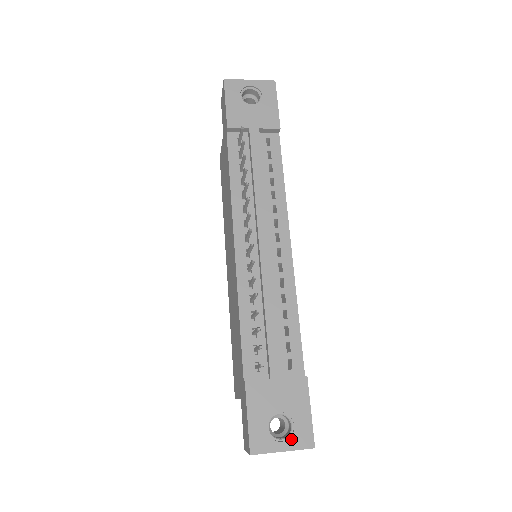
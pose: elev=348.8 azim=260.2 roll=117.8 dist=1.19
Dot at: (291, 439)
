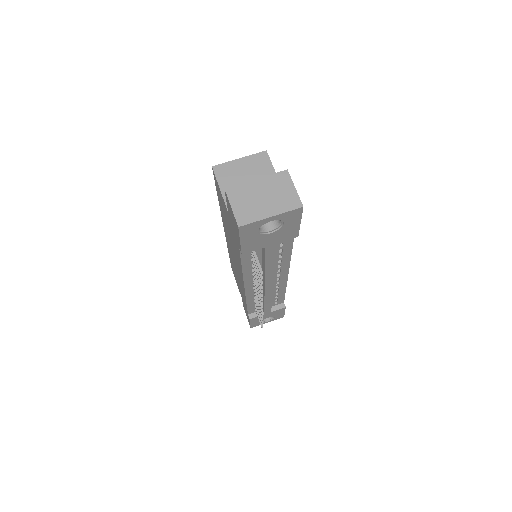
Dot at: (272, 320)
